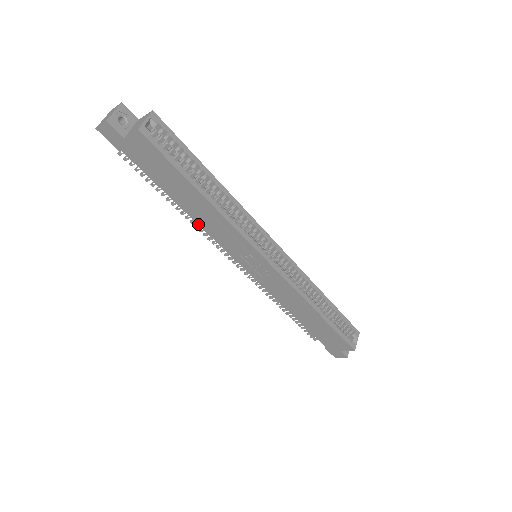
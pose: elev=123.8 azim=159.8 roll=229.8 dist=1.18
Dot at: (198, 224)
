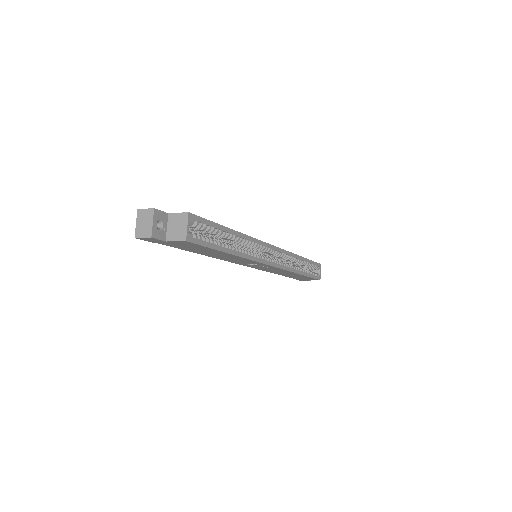
Dot at: occluded
